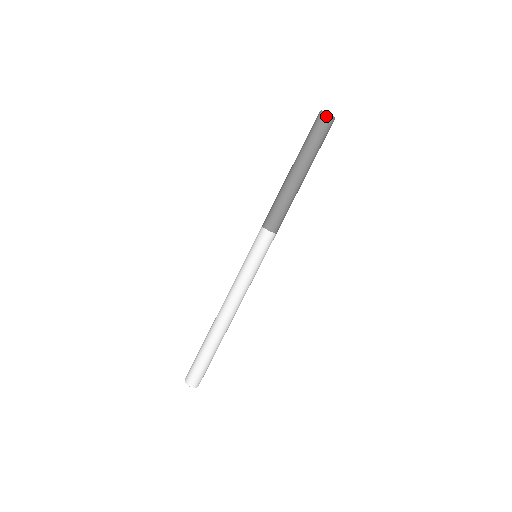
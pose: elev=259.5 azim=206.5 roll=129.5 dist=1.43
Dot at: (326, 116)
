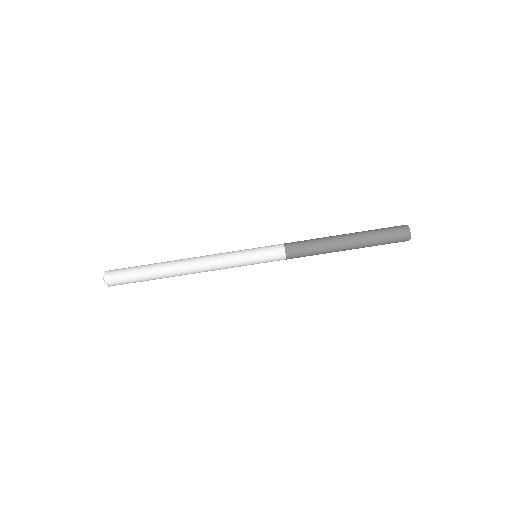
Dot at: (405, 227)
